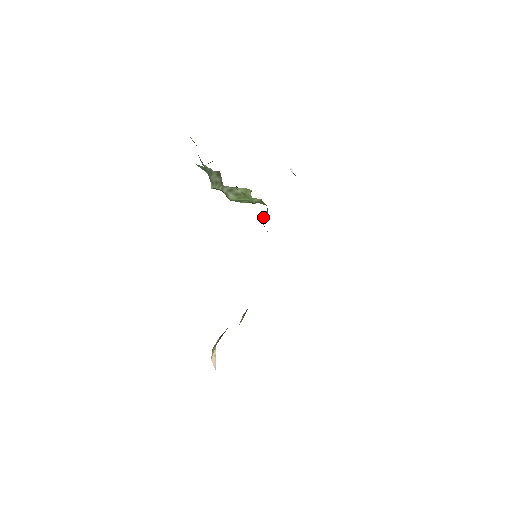
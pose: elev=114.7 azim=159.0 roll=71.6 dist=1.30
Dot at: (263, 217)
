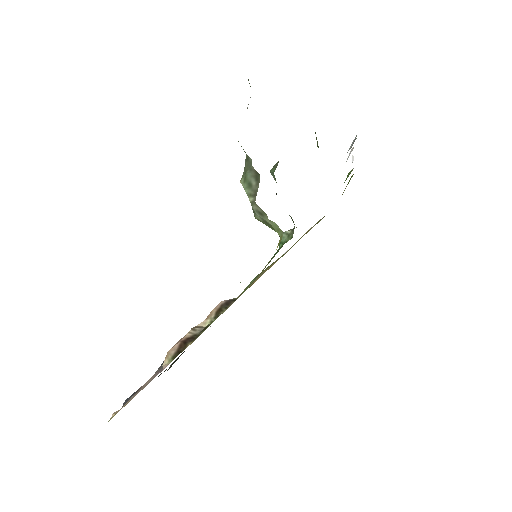
Dot at: (284, 235)
